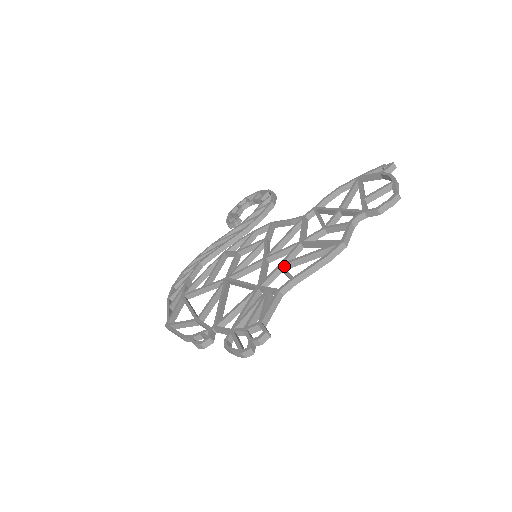
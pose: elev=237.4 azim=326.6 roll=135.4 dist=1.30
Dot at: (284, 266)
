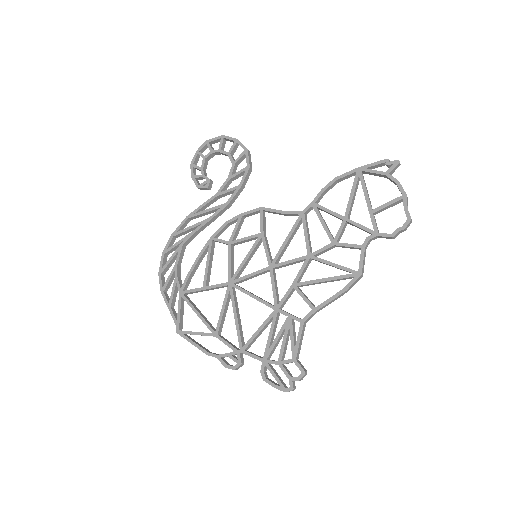
Dot at: (298, 286)
